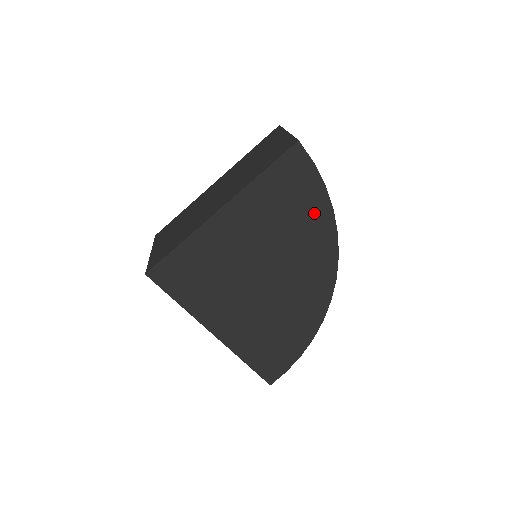
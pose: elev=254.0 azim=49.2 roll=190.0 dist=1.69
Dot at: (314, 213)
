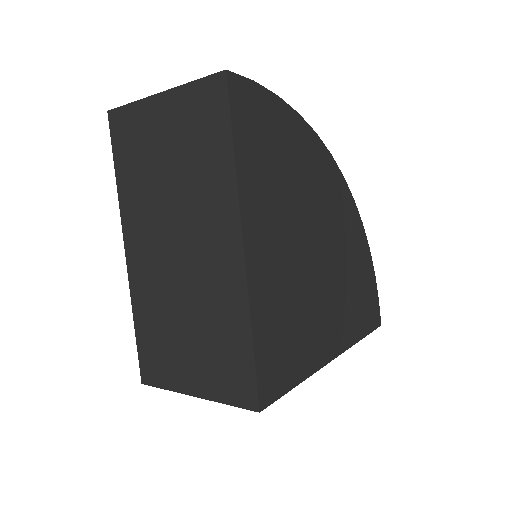
Dot at: (293, 137)
